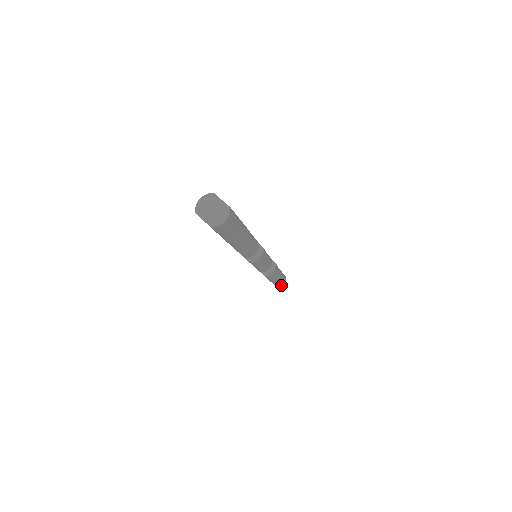
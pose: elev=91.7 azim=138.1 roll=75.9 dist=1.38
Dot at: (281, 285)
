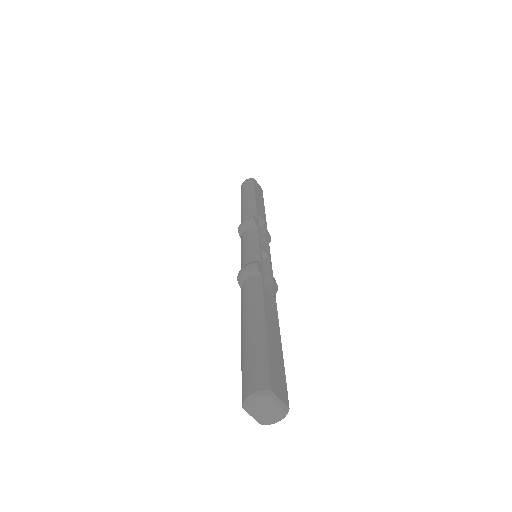
Dot at: occluded
